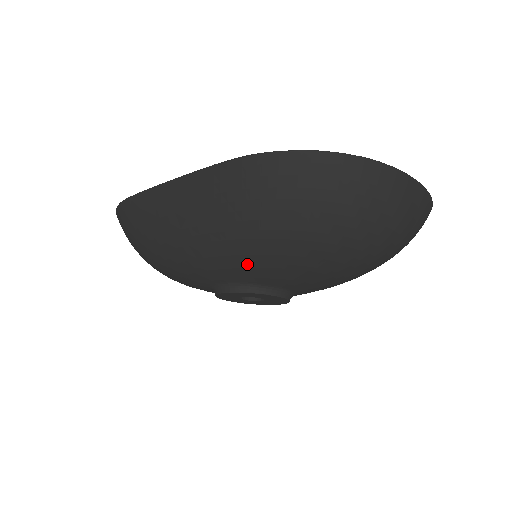
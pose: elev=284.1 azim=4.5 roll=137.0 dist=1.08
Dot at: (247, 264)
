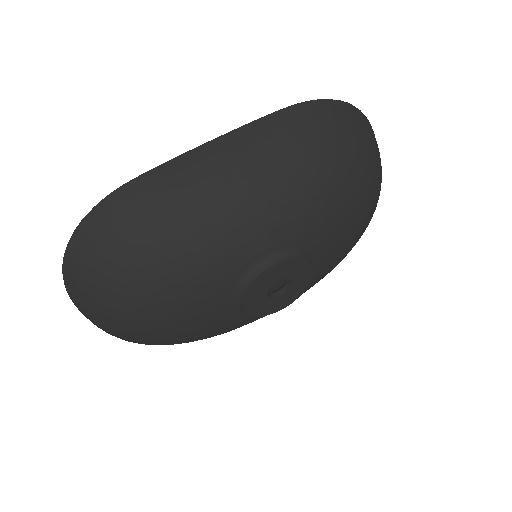
Dot at: (307, 210)
